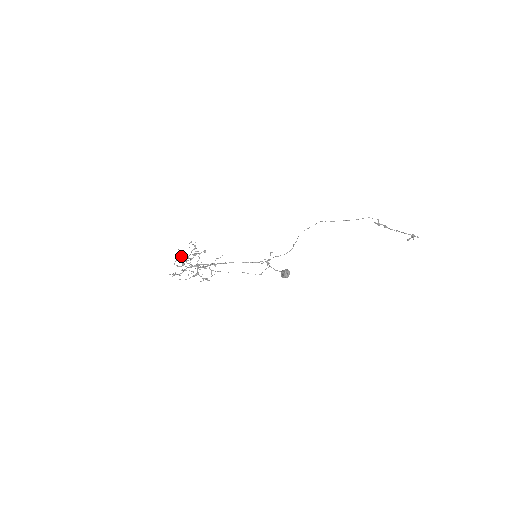
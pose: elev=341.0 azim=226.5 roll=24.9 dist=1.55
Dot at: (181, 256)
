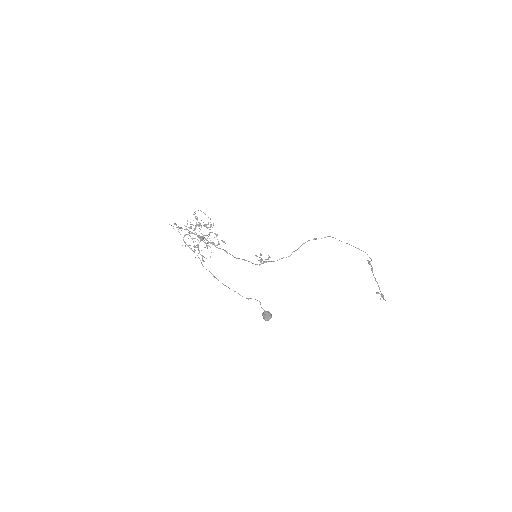
Dot at: occluded
